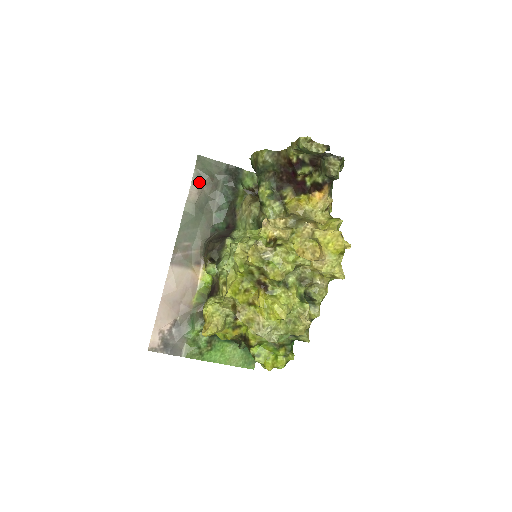
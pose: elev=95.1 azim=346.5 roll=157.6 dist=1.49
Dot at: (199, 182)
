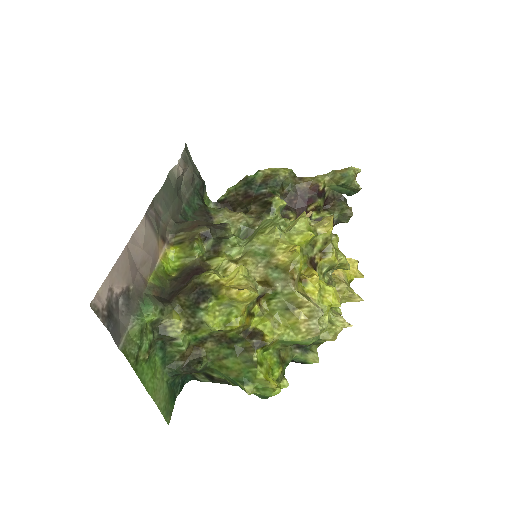
Dot at: (186, 163)
